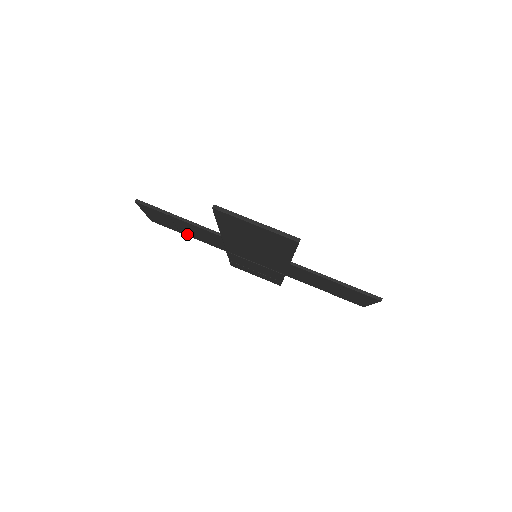
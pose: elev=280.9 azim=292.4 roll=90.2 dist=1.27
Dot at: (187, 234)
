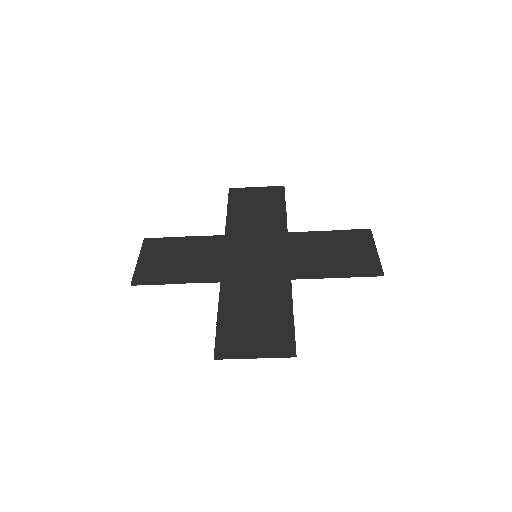
Dot at: (183, 243)
